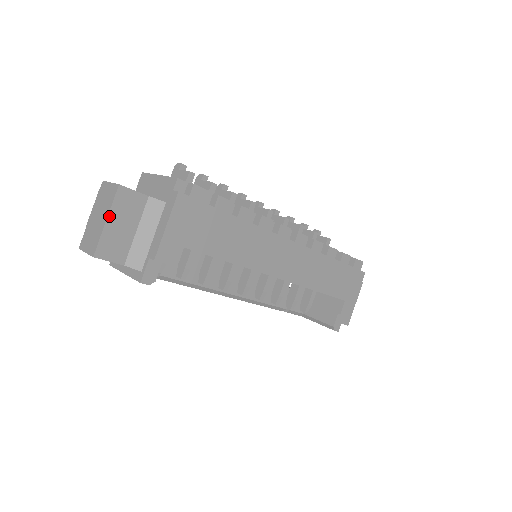
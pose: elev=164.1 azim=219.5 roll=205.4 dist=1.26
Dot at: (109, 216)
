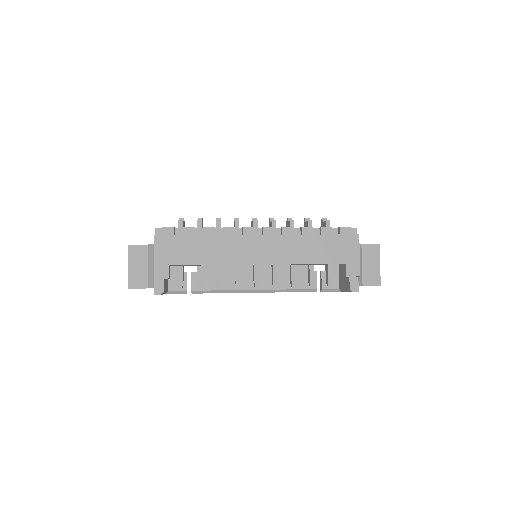
Dot at: (129, 264)
